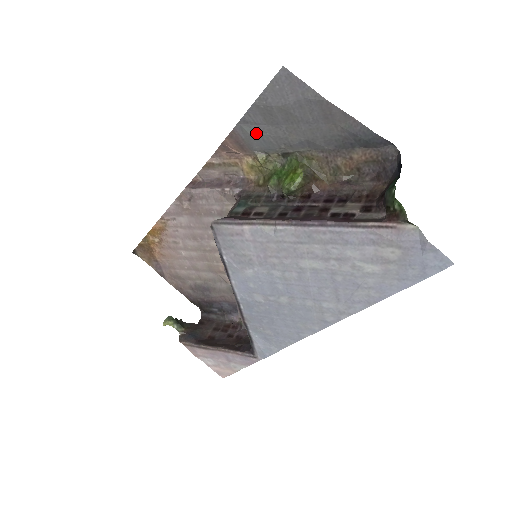
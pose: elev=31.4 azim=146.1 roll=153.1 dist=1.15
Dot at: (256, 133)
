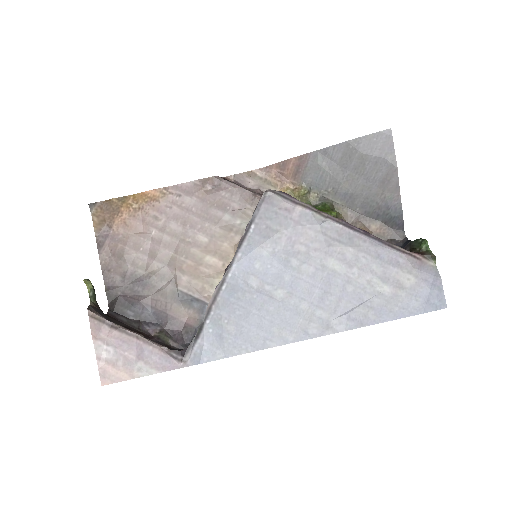
Dot at: (323, 166)
